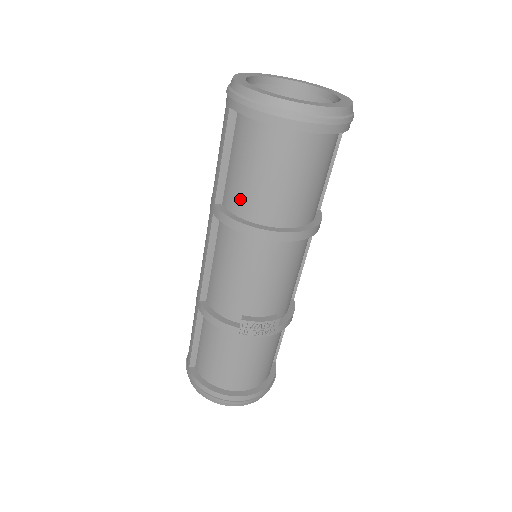
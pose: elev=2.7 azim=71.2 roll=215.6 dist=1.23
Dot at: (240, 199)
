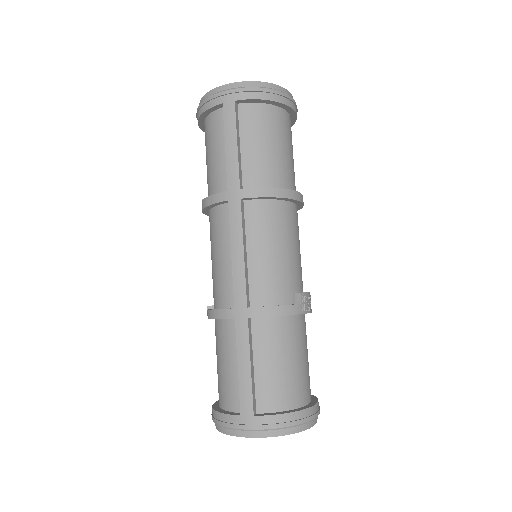
Dot at: (266, 172)
